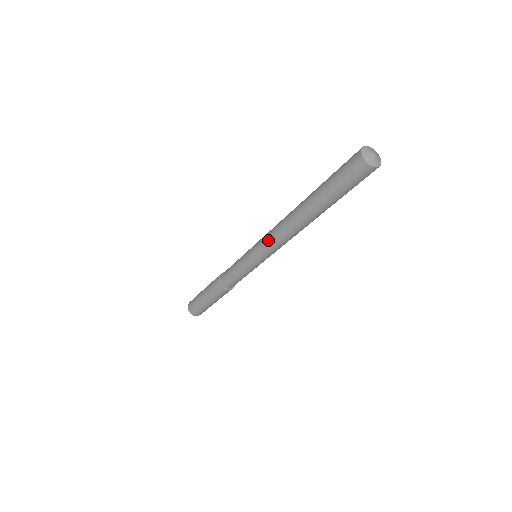
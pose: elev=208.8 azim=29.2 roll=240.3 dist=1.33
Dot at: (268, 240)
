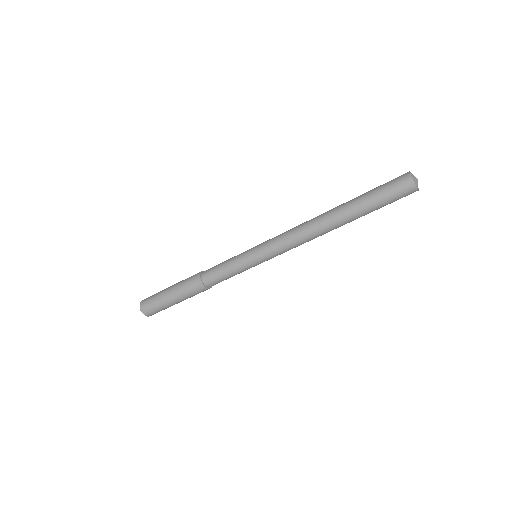
Dot at: (282, 235)
